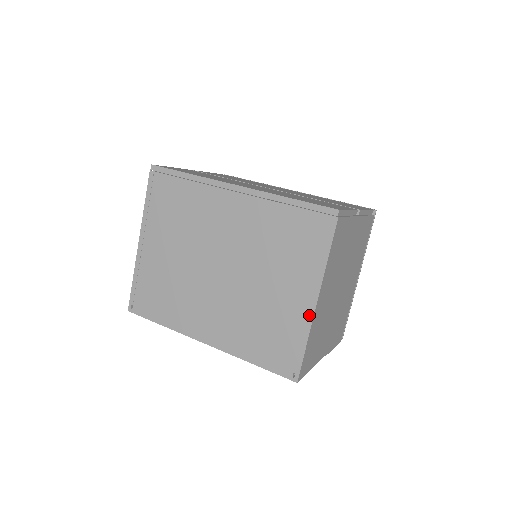
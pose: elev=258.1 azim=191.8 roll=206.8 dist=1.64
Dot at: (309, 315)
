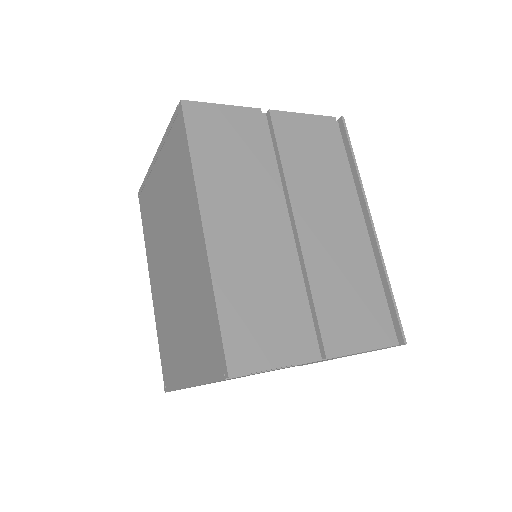
Dot at: (184, 383)
